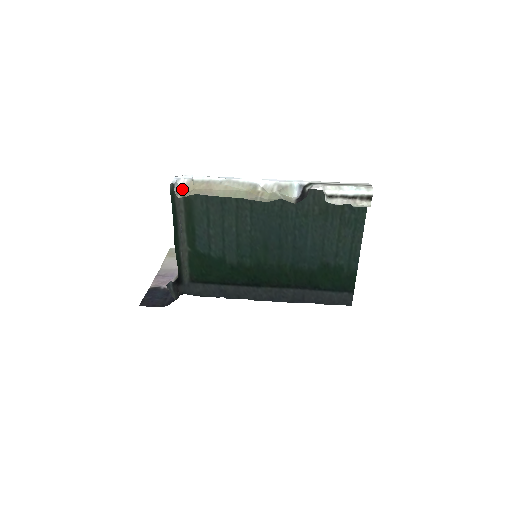
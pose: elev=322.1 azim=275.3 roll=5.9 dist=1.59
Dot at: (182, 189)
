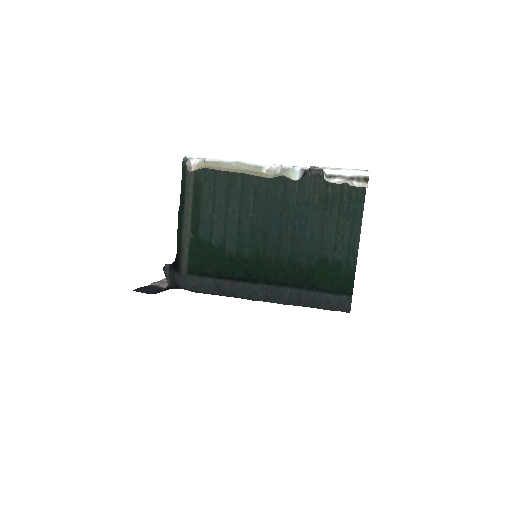
Dot at: (194, 168)
